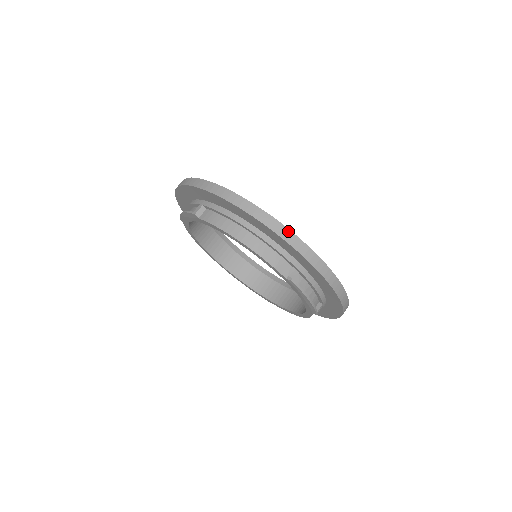
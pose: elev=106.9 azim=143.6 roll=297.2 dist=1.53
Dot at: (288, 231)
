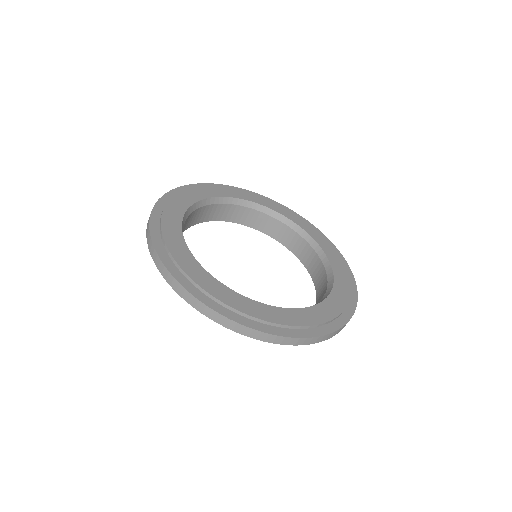
Dot at: (265, 334)
